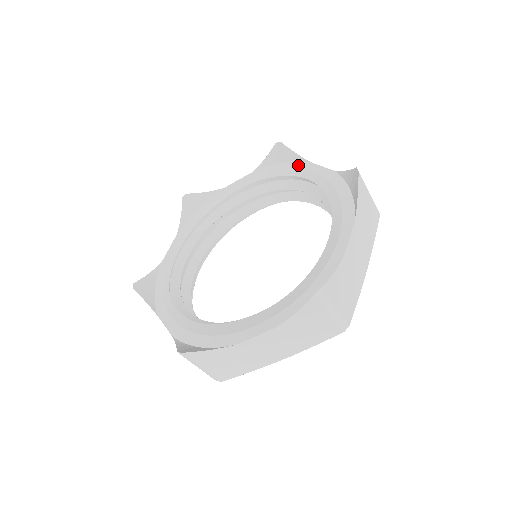
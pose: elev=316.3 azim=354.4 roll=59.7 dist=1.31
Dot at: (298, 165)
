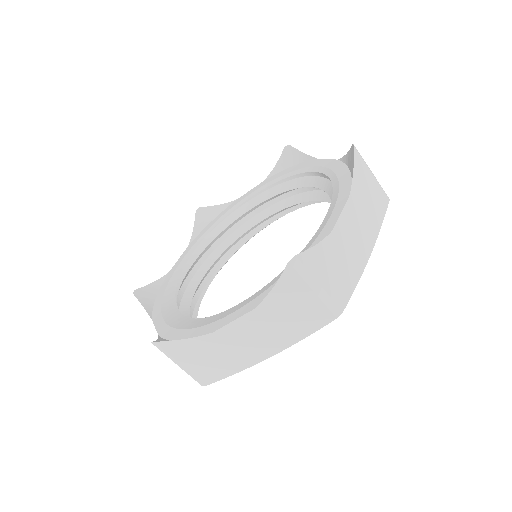
Dot at: (345, 189)
